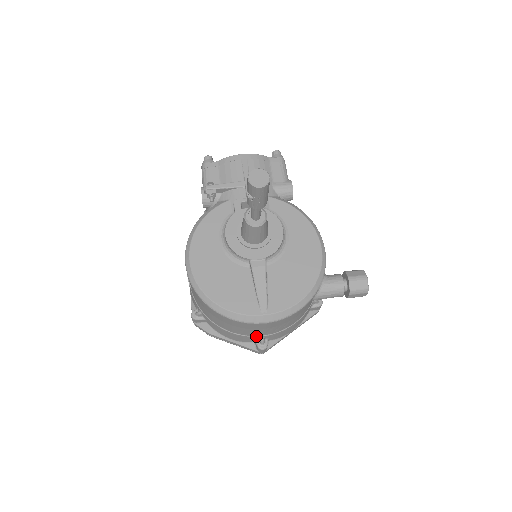
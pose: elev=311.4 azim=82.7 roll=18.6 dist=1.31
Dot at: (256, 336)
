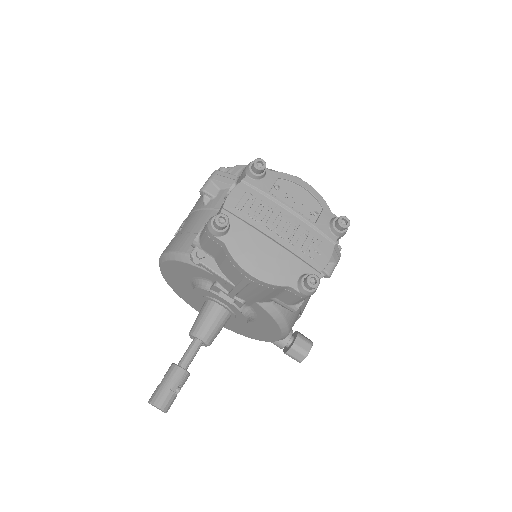
Dot at: occluded
